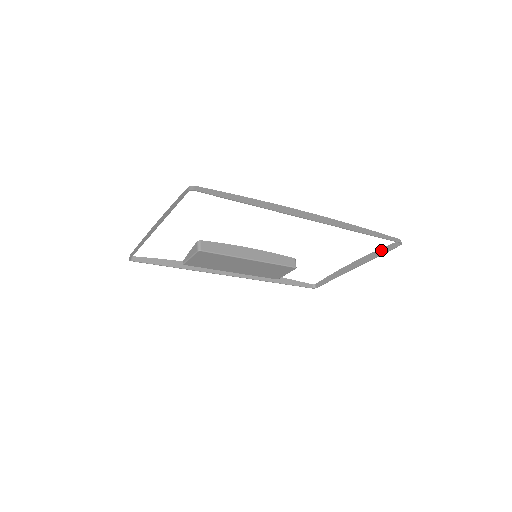
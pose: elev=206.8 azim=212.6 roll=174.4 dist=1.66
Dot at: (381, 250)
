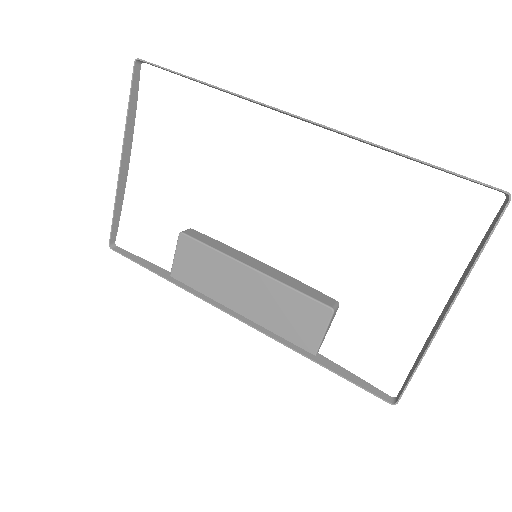
Dot at: (482, 241)
